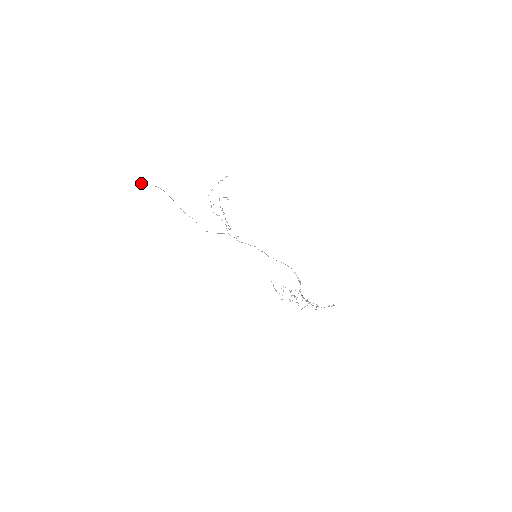
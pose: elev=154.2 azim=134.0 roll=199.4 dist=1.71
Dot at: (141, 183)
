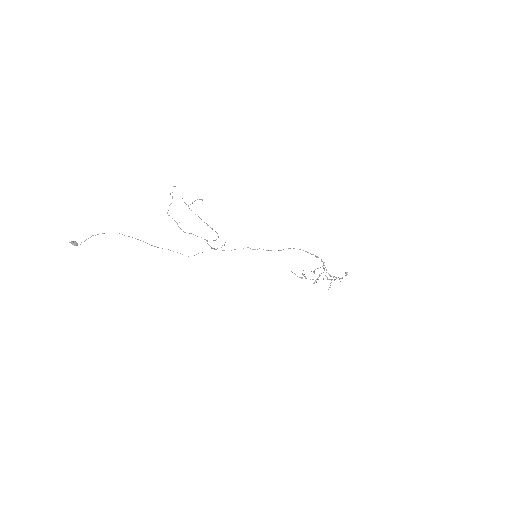
Dot at: occluded
